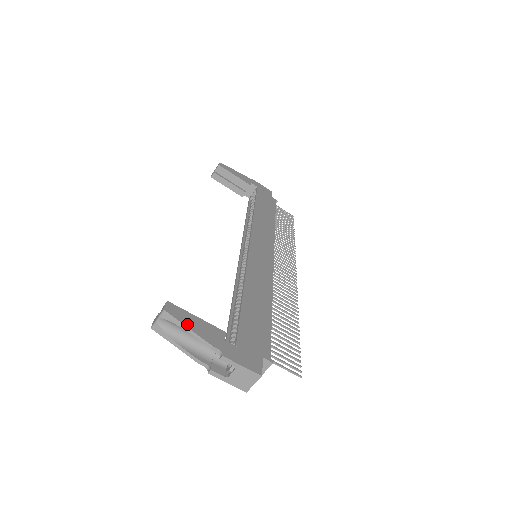
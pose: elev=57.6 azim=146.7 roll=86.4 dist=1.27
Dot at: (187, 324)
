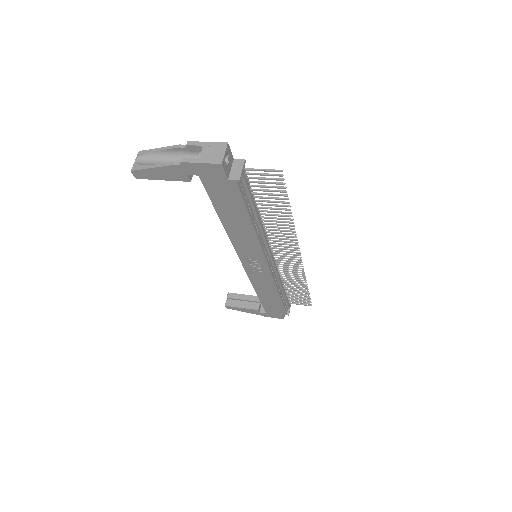
Dot at: (158, 150)
